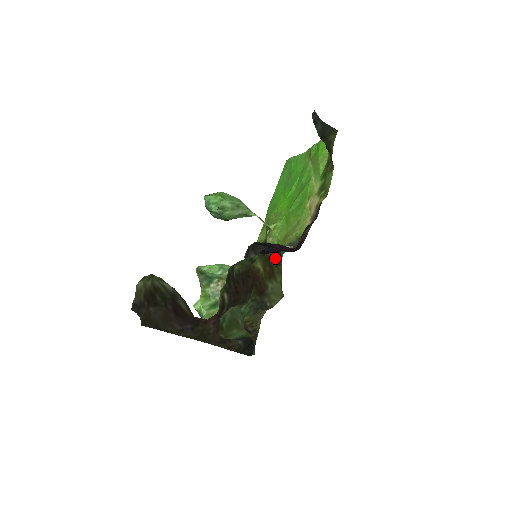
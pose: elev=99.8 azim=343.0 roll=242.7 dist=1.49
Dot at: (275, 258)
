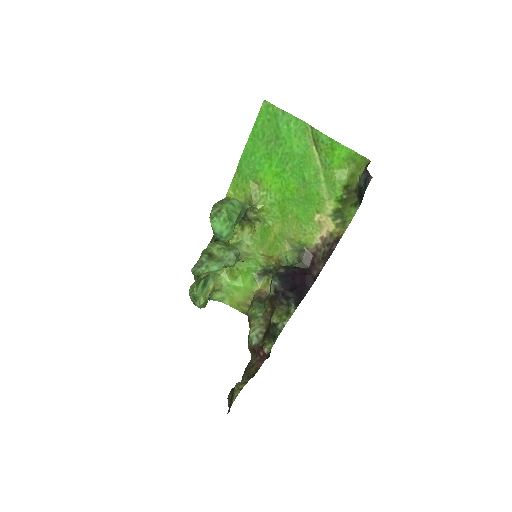
Dot at: occluded
